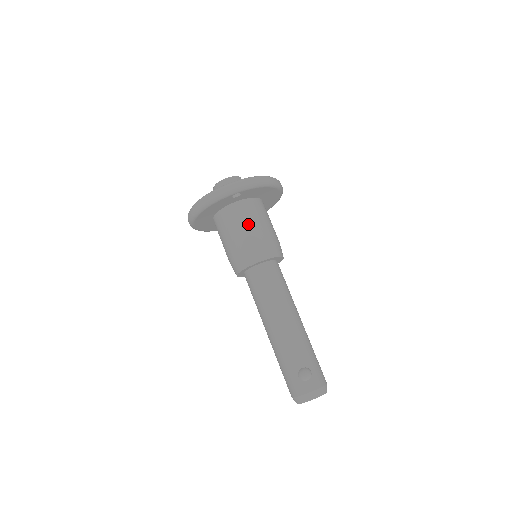
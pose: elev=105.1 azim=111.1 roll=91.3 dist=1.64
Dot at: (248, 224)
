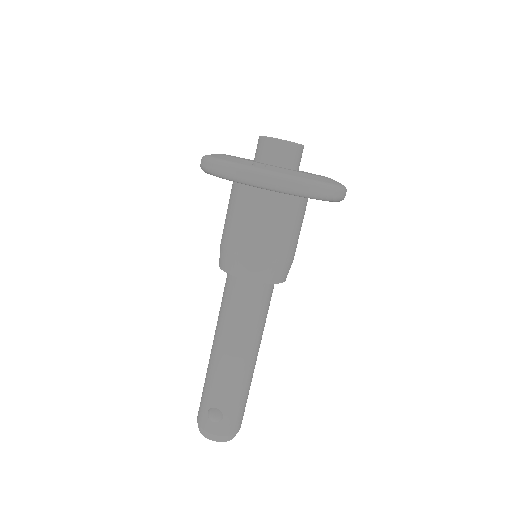
Dot at: (255, 225)
